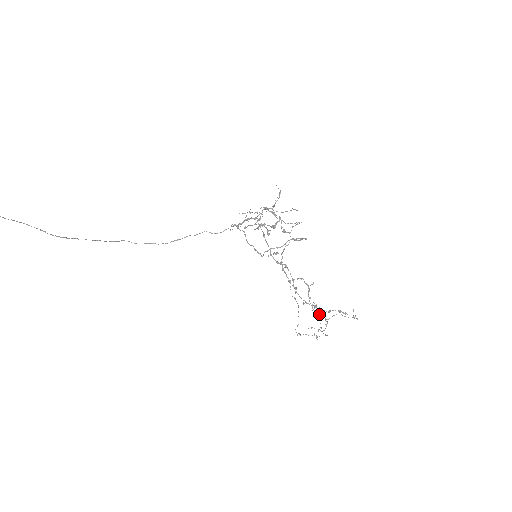
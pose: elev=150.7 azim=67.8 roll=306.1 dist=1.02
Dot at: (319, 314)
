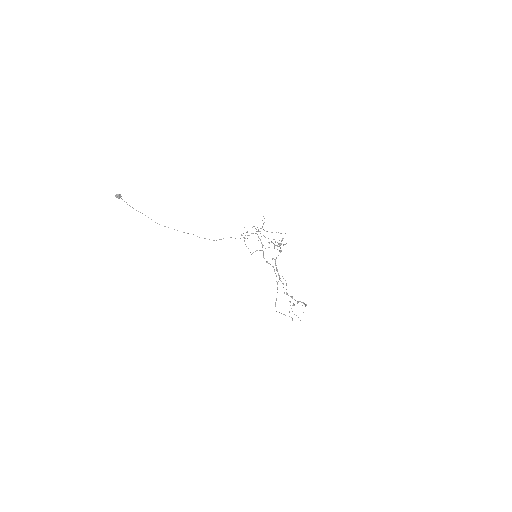
Dot at: occluded
